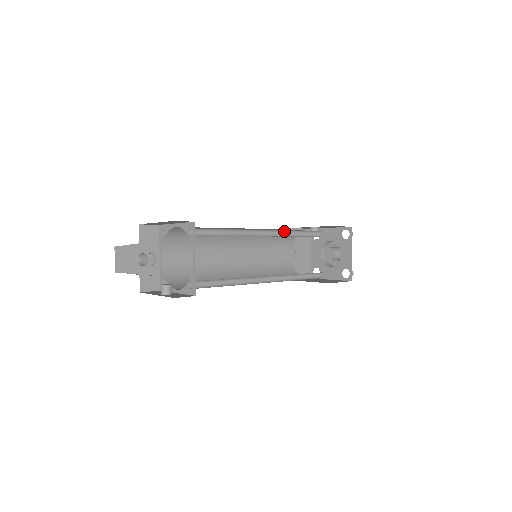
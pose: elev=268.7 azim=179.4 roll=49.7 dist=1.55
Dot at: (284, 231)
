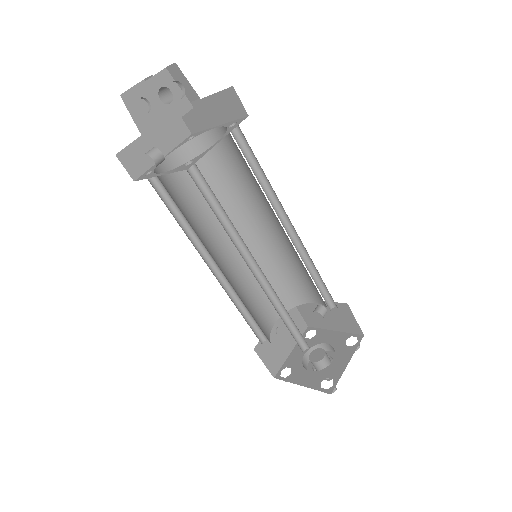
Dot at: (304, 255)
